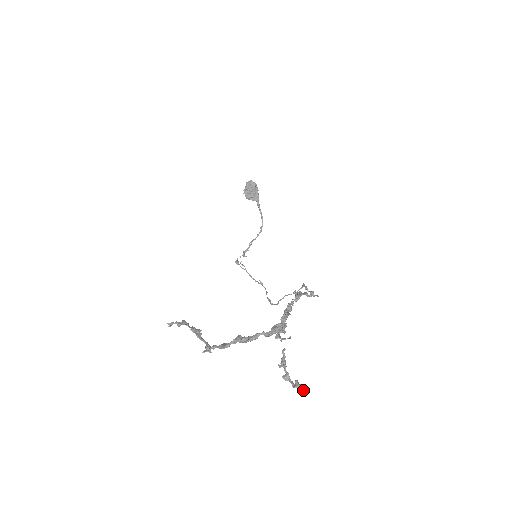
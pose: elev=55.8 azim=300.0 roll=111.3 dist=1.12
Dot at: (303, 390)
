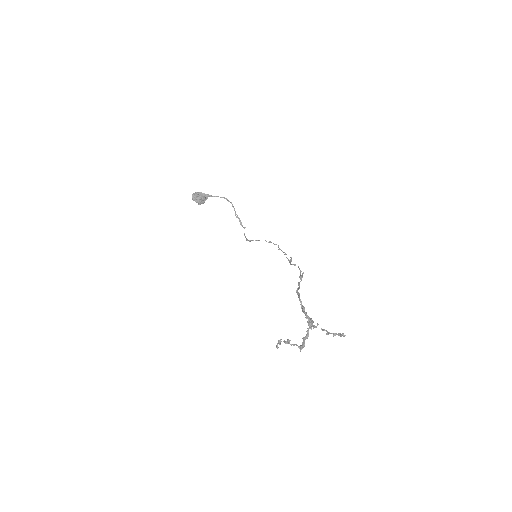
Dot at: (344, 336)
